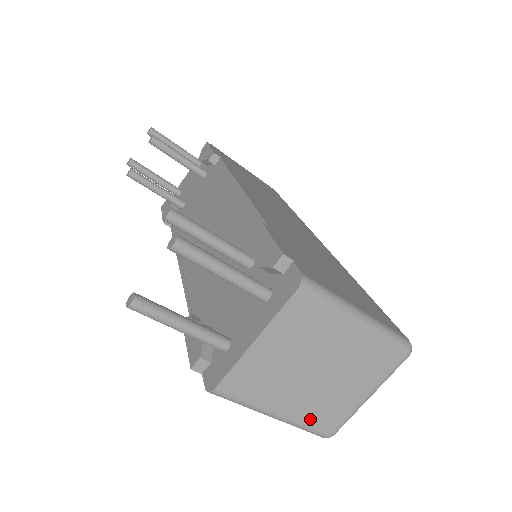
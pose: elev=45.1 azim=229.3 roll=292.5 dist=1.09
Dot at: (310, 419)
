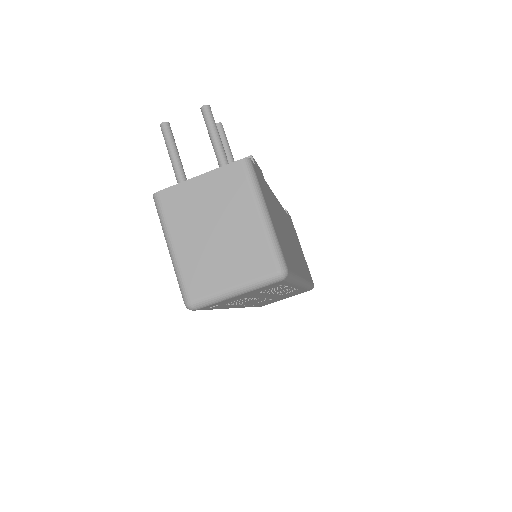
Dot at: (188, 271)
